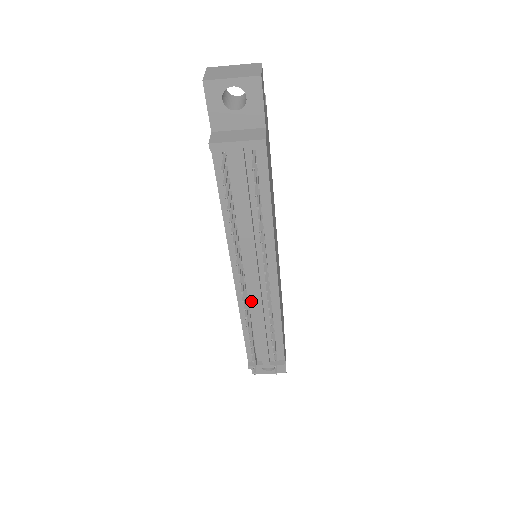
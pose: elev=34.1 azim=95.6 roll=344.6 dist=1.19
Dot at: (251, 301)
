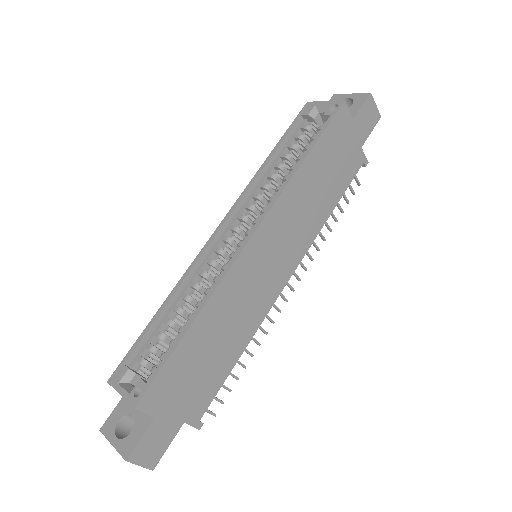
Dot at: occluded
